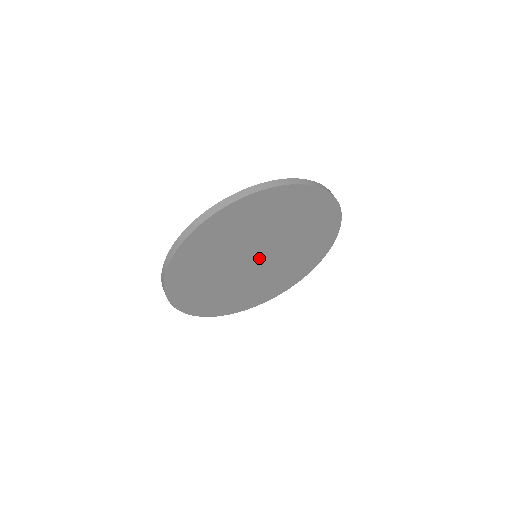
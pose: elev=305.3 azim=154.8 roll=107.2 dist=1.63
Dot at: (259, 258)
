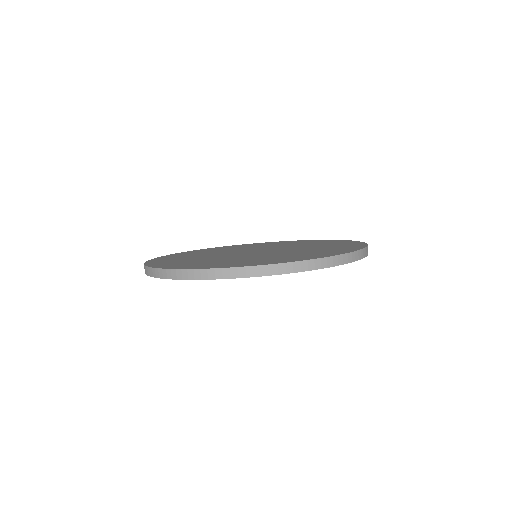
Dot at: occluded
